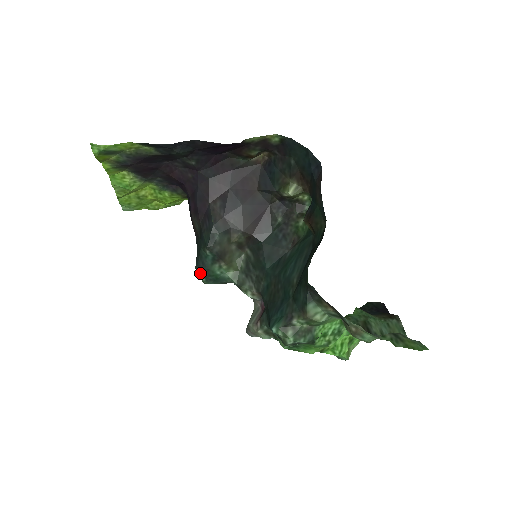
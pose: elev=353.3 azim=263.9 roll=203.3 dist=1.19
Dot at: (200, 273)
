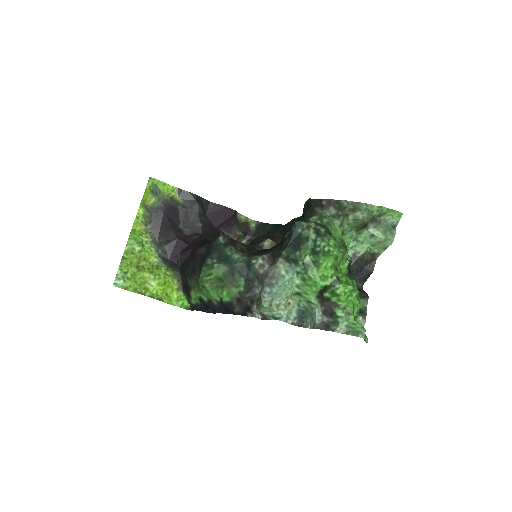
Dot at: (211, 258)
